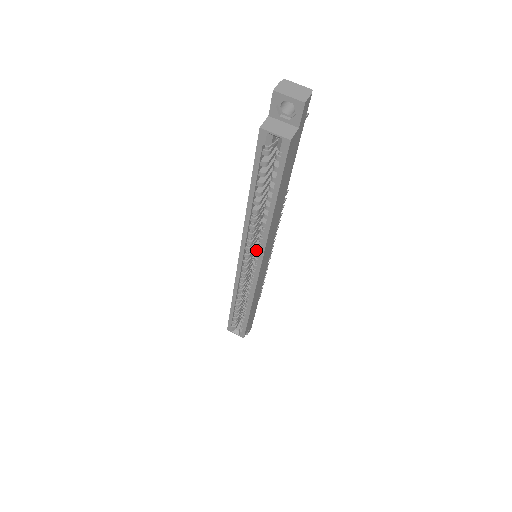
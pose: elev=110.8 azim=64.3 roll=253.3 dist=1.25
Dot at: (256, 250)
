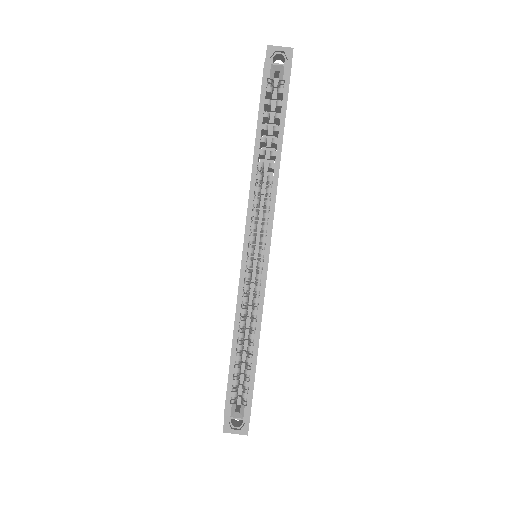
Dot at: (262, 224)
